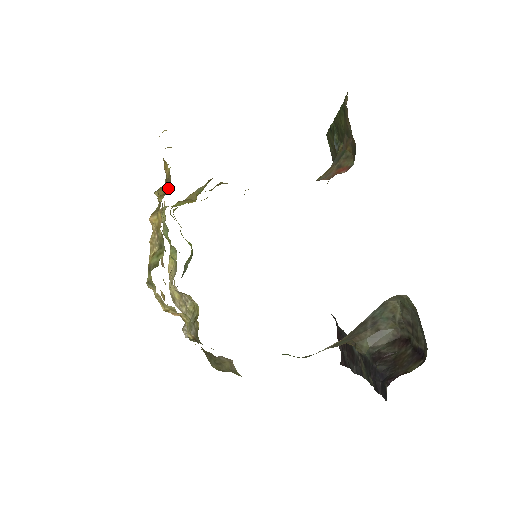
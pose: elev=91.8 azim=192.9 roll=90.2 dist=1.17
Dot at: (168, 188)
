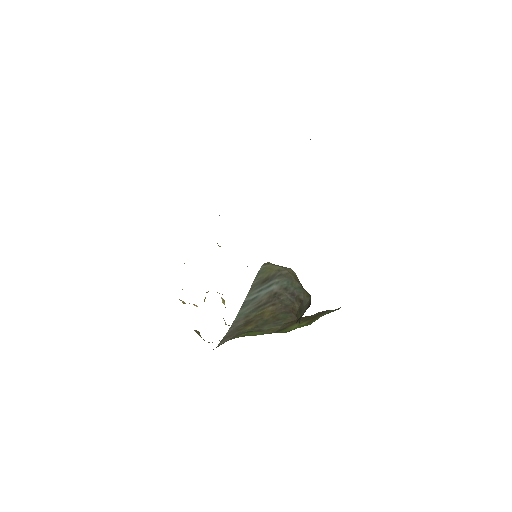
Dot at: occluded
